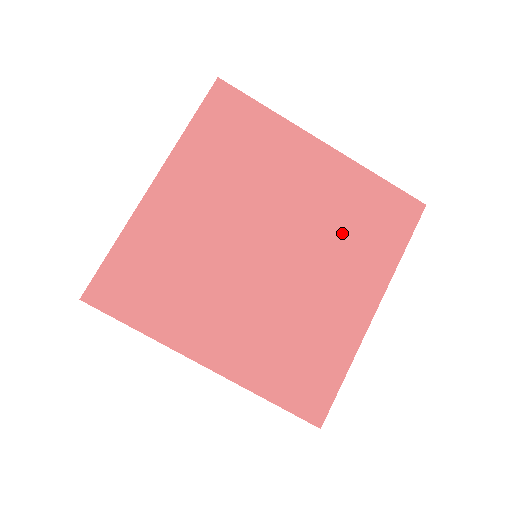
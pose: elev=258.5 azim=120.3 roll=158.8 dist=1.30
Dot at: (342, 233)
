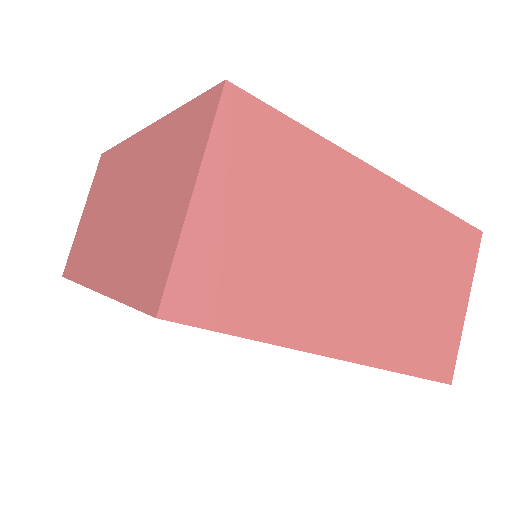
Dot at: occluded
